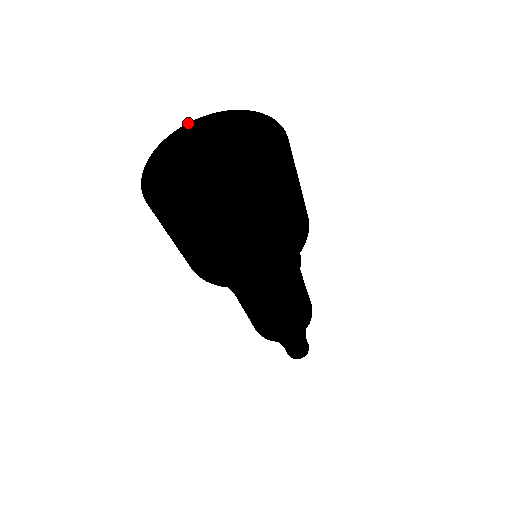
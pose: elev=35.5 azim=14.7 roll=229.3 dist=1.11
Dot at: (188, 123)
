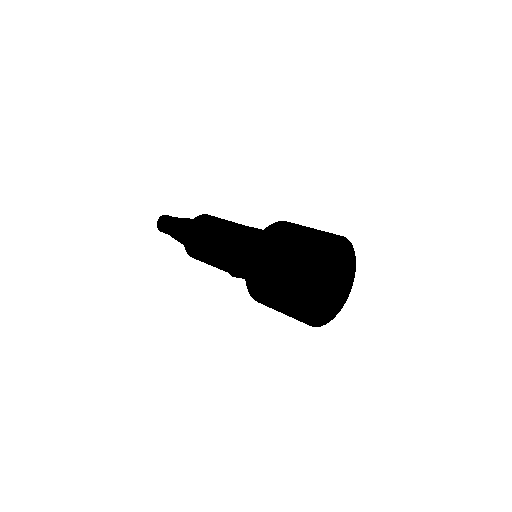
Dot at: (347, 239)
